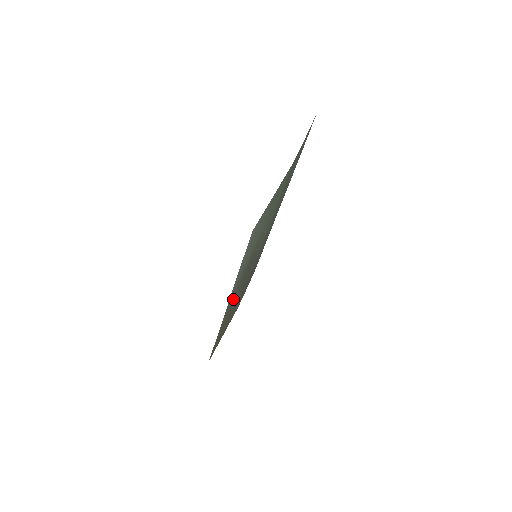
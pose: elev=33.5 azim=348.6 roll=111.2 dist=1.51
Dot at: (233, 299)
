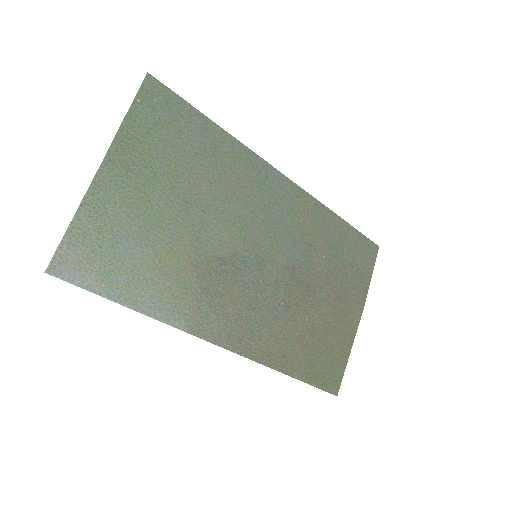
Dot at: (240, 323)
